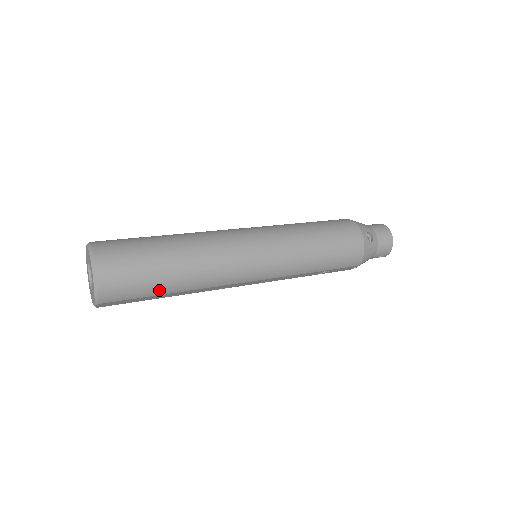
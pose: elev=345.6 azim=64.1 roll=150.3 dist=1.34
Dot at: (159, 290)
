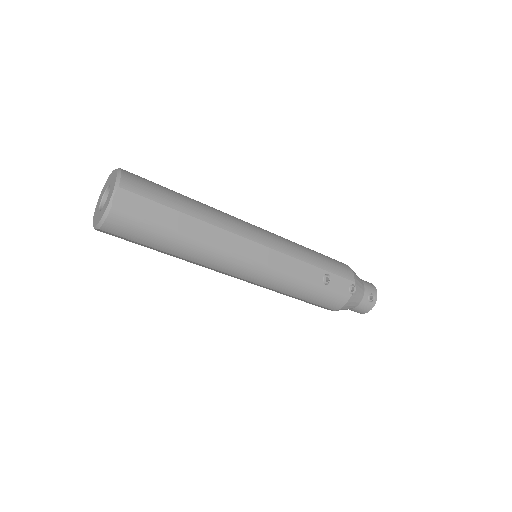
Dot at: (176, 203)
